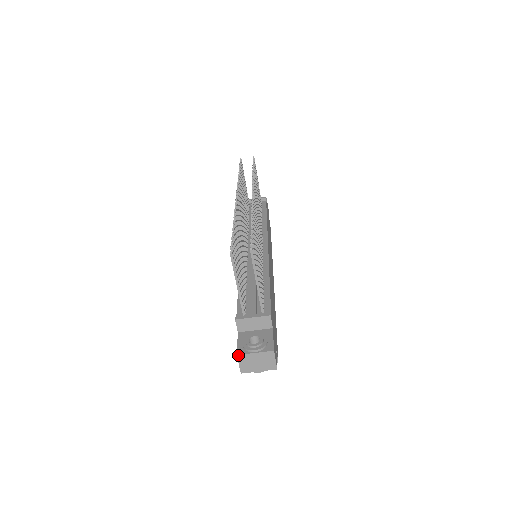
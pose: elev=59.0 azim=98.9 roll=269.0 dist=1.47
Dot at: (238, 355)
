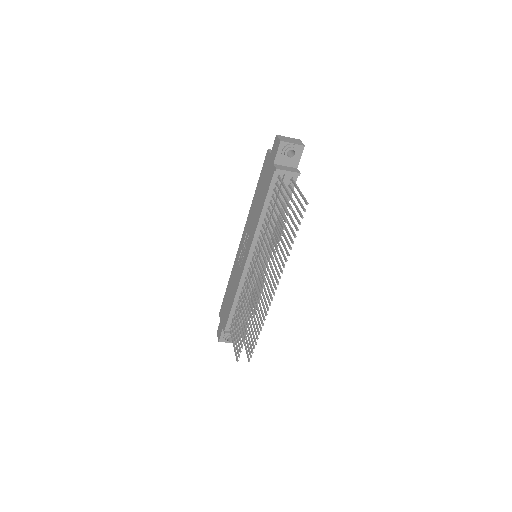
Dot at: occluded
